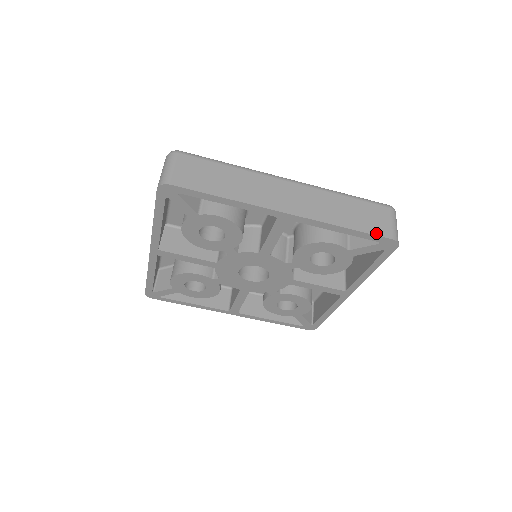
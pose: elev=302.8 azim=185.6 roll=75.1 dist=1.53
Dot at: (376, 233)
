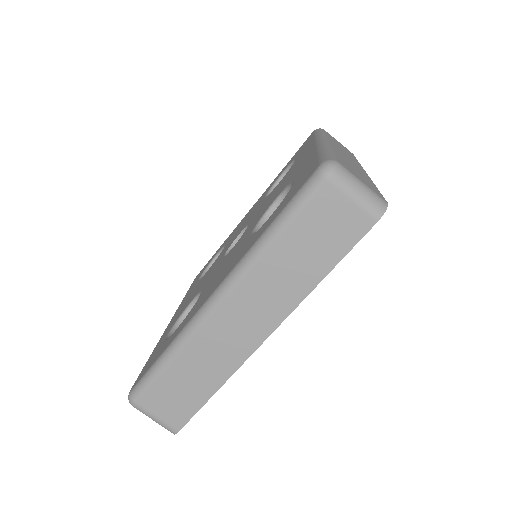
Dot at: (354, 241)
